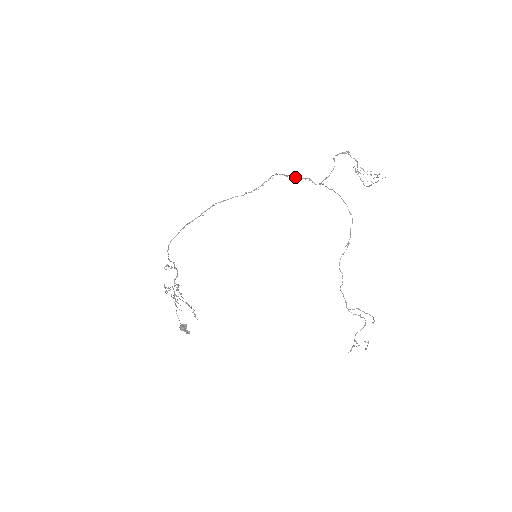
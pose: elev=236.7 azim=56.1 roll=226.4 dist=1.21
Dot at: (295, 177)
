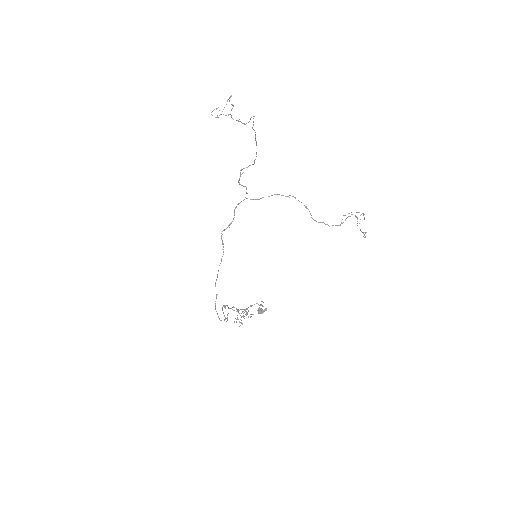
Dot at: (233, 219)
